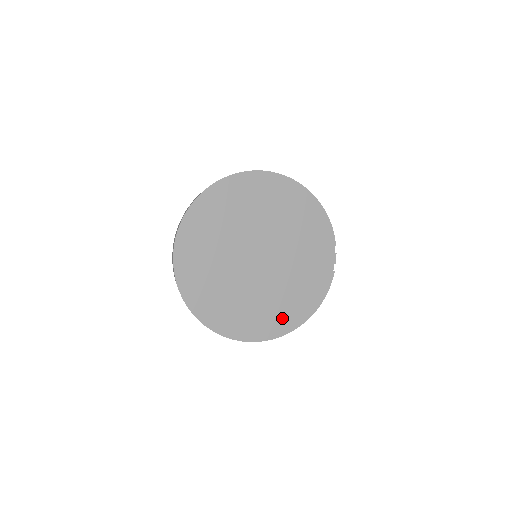
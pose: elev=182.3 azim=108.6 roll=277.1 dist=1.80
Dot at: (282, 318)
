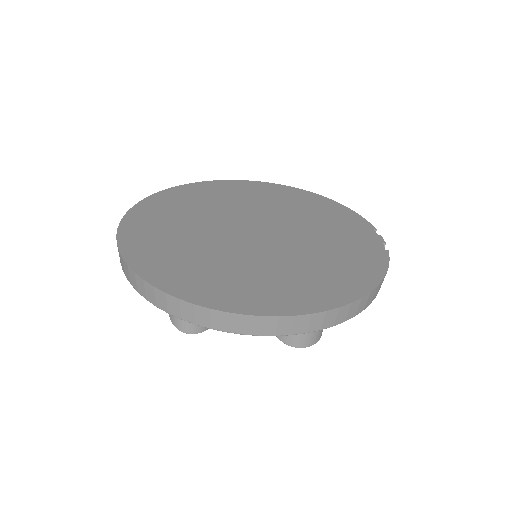
Dot at: (310, 290)
